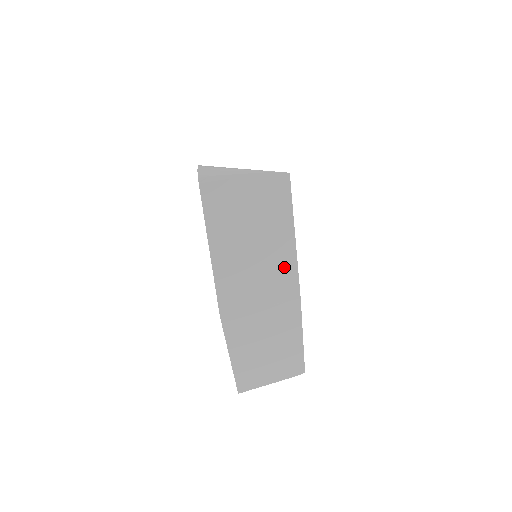
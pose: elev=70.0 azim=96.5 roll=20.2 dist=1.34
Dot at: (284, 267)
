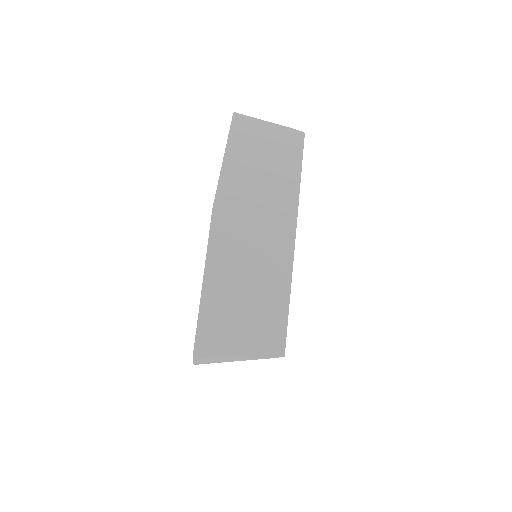
Dot at: (286, 192)
